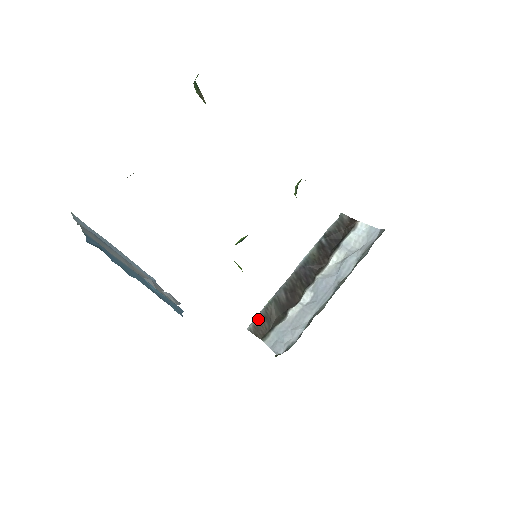
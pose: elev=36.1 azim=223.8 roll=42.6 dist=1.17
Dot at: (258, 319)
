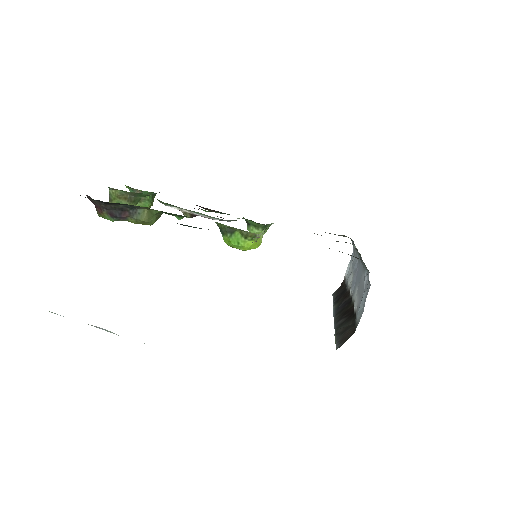
Dot at: (337, 340)
